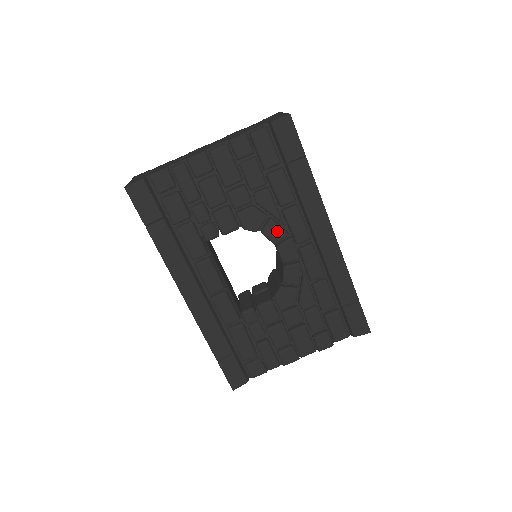
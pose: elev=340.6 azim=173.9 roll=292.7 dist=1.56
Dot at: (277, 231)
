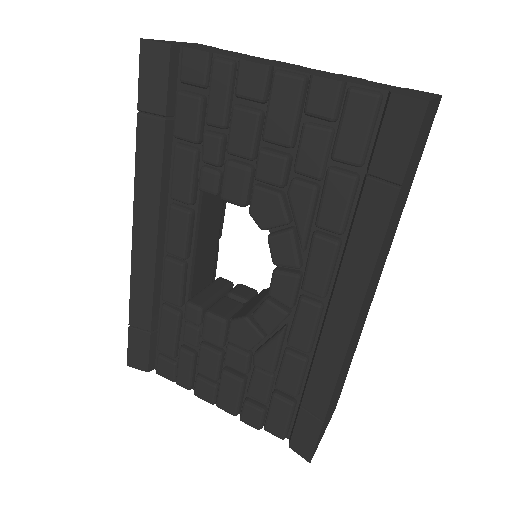
Dot at: (287, 251)
